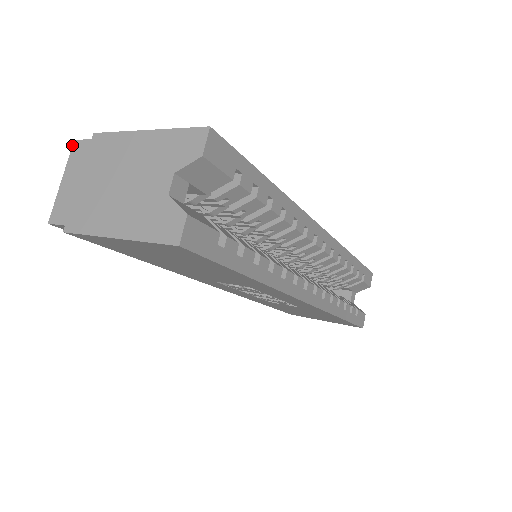
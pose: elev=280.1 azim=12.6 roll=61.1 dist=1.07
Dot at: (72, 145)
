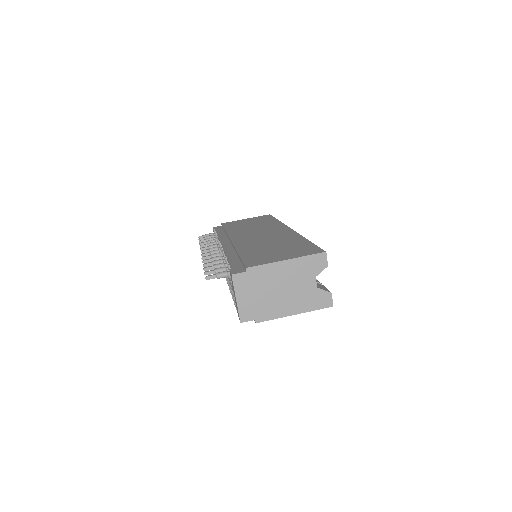
Dot at: (232, 278)
